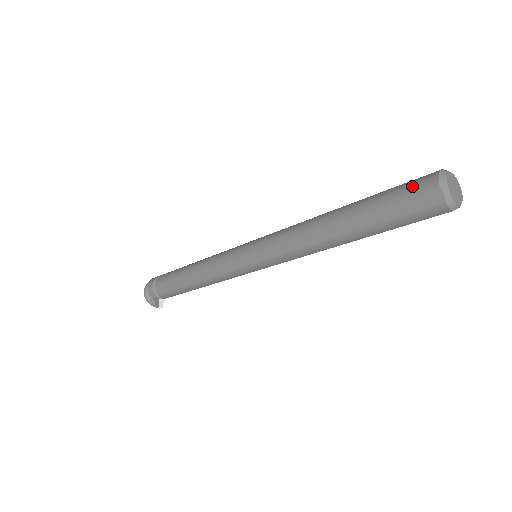
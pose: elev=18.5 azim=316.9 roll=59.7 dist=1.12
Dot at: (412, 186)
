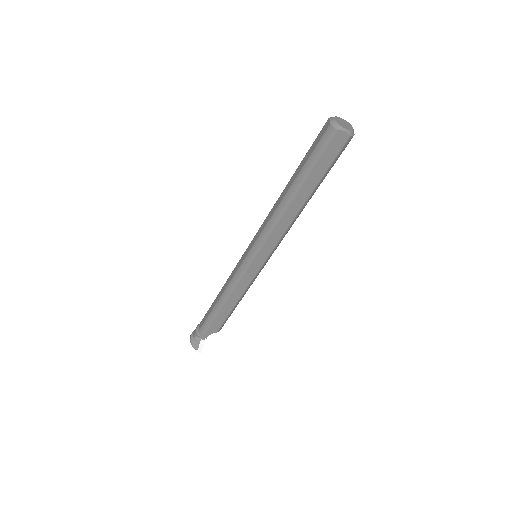
Dot at: occluded
